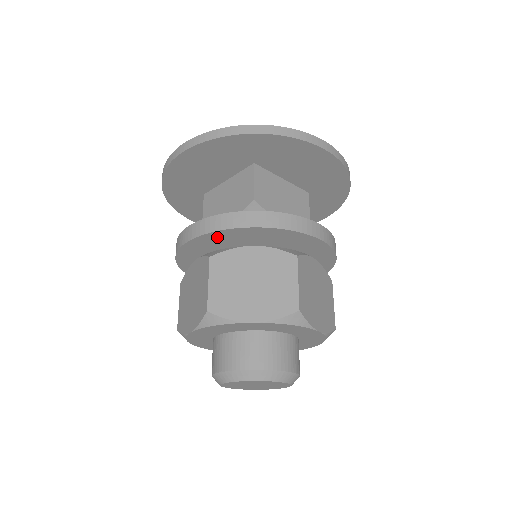
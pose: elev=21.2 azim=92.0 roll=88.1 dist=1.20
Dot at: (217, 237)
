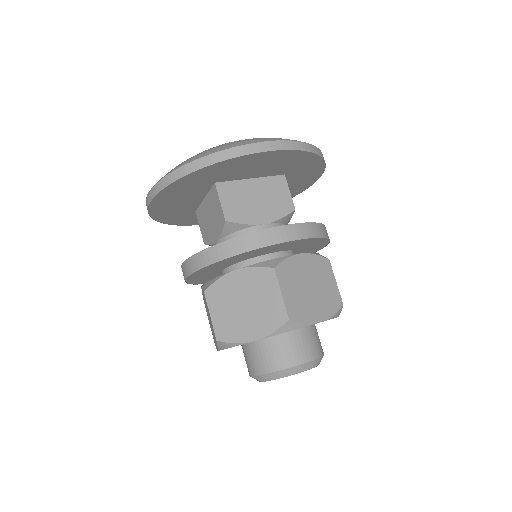
Dot at: (205, 270)
